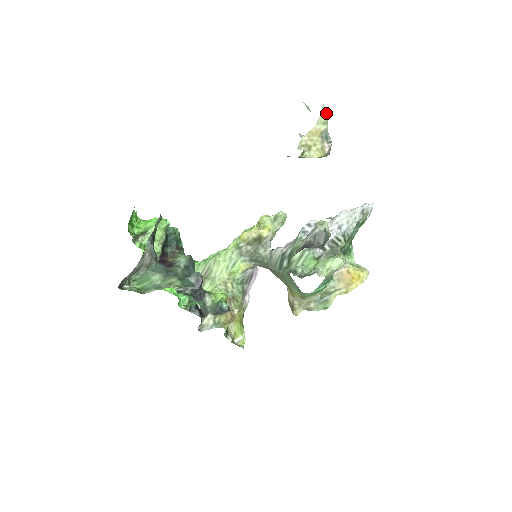
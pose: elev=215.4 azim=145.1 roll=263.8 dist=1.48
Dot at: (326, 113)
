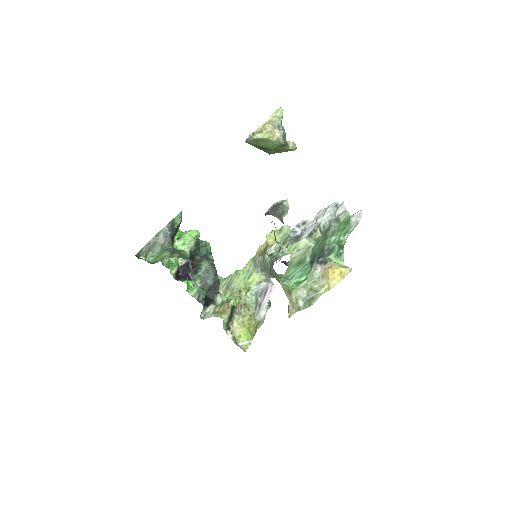
Dot at: (282, 112)
